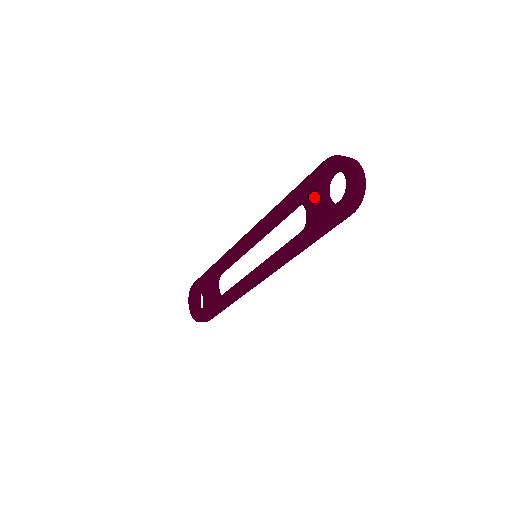
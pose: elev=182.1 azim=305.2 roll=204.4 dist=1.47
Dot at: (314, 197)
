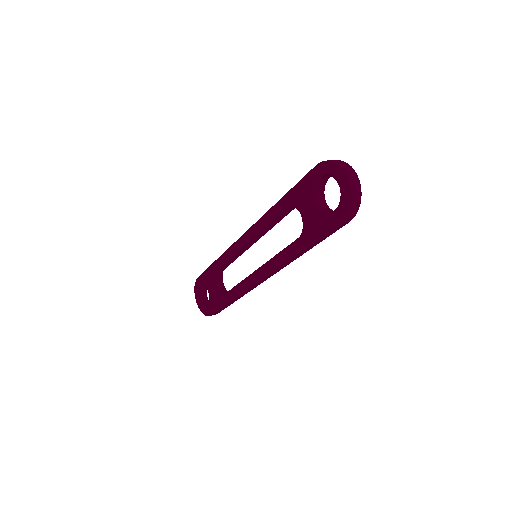
Dot at: (309, 203)
